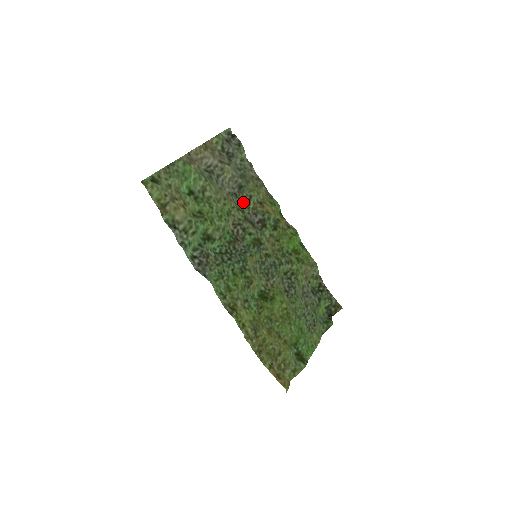
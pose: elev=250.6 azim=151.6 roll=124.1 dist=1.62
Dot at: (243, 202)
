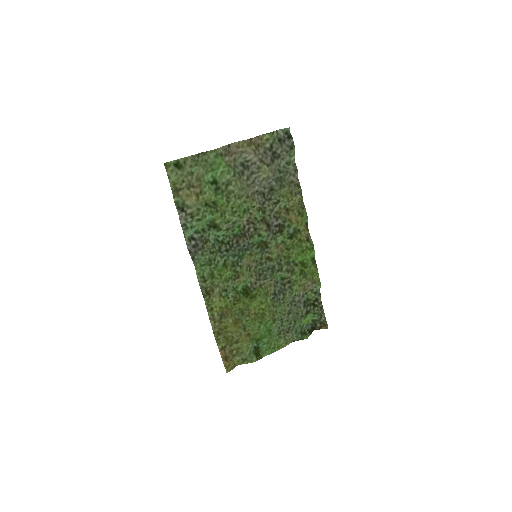
Dot at: (269, 203)
